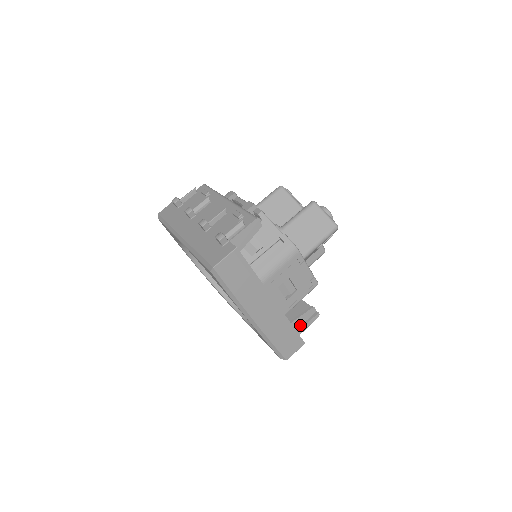
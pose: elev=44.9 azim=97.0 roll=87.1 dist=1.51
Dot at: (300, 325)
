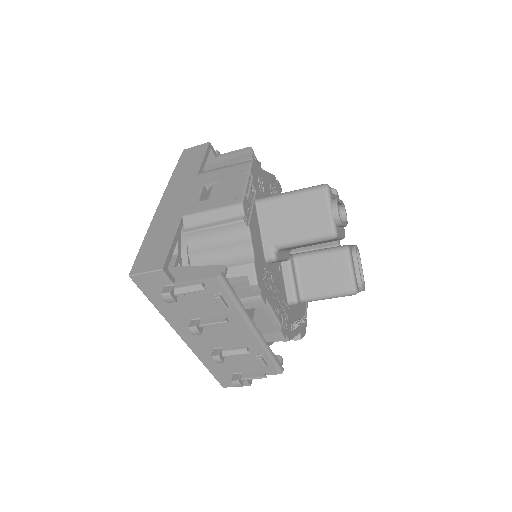
Dot at: occluded
